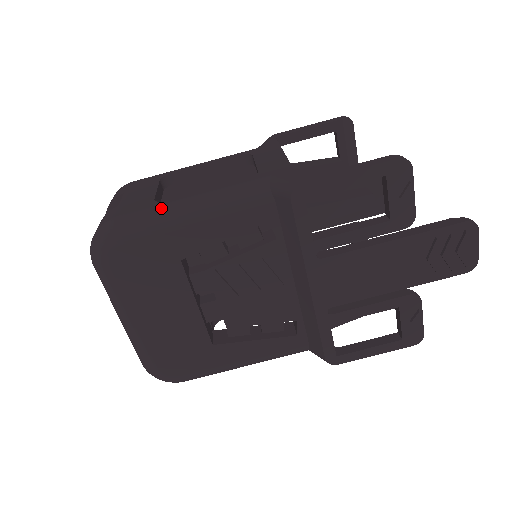
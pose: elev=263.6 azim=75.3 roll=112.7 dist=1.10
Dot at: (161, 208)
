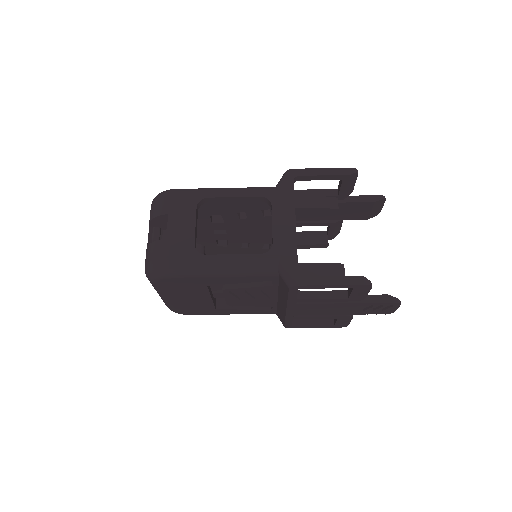
Dot at: (200, 263)
